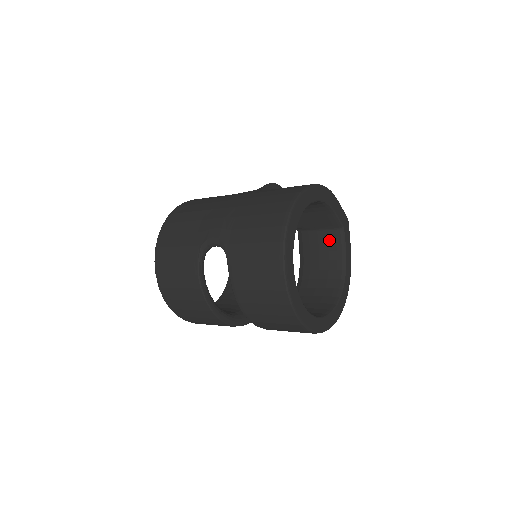
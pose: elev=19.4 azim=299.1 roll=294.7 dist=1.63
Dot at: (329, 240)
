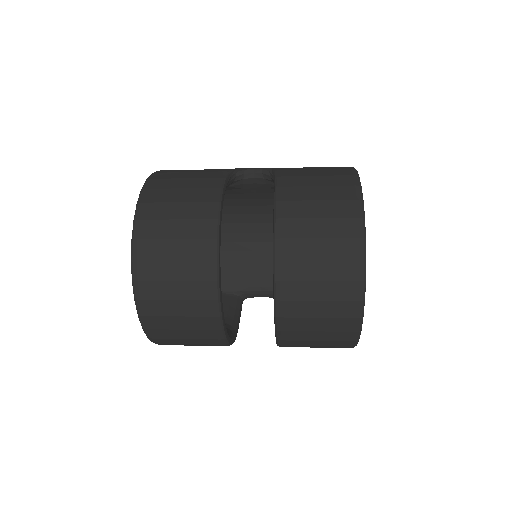
Dot at: occluded
